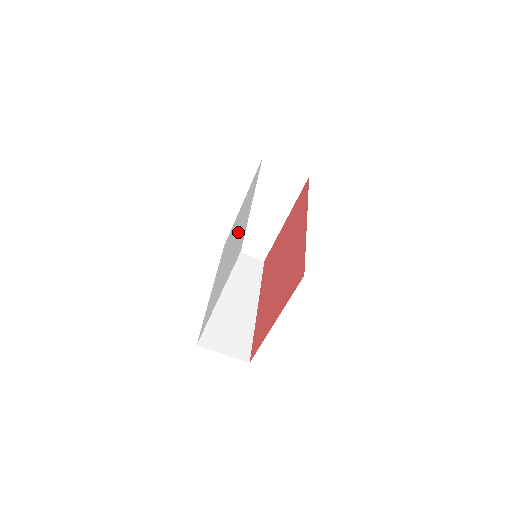
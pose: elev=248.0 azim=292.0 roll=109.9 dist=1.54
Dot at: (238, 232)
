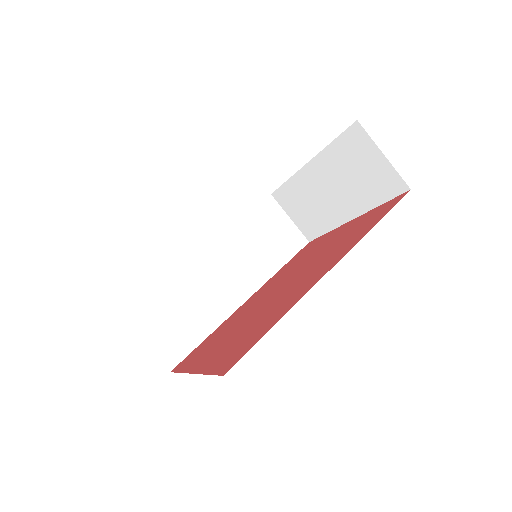
Dot at: occluded
